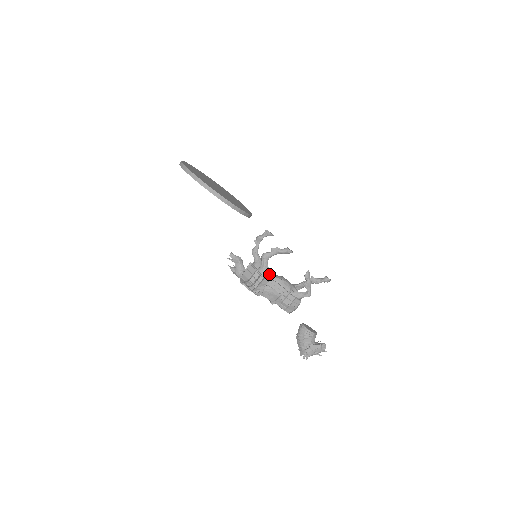
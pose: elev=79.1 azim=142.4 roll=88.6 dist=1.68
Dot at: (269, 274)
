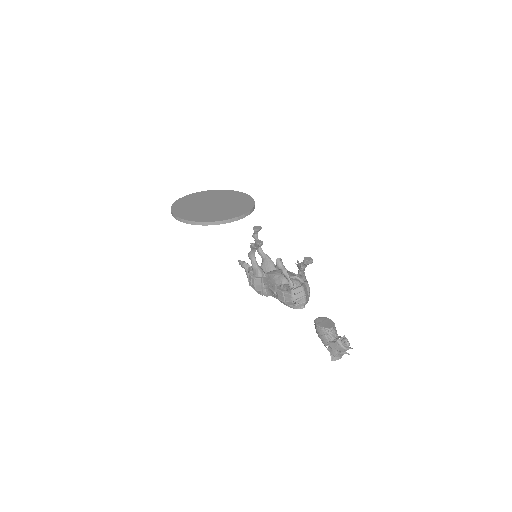
Dot at: (260, 273)
